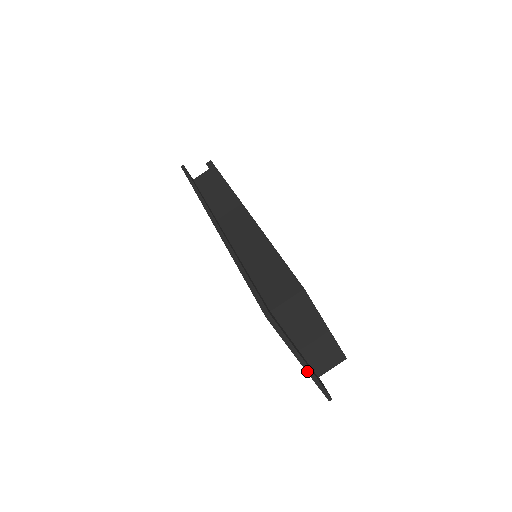
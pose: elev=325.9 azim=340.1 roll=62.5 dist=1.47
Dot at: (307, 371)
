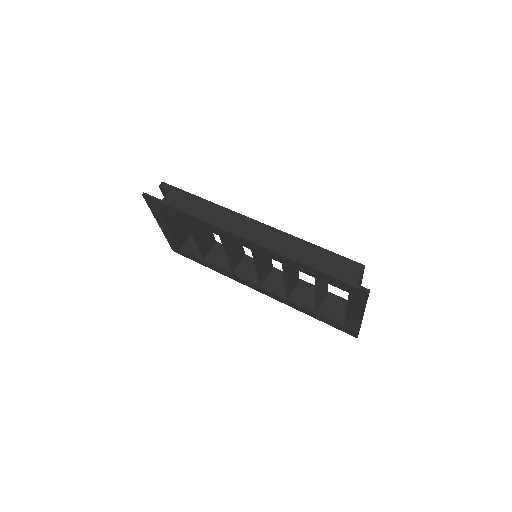
Dot at: (361, 322)
